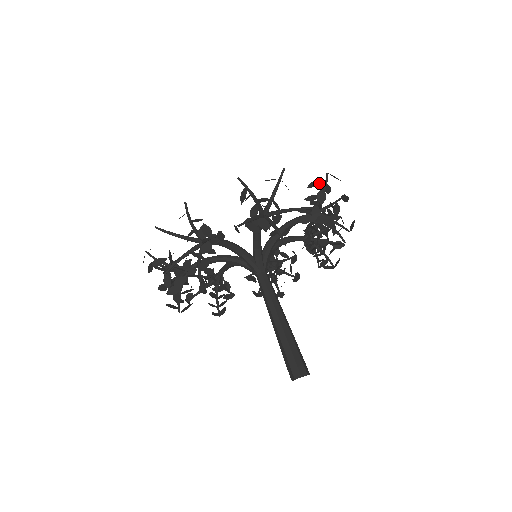
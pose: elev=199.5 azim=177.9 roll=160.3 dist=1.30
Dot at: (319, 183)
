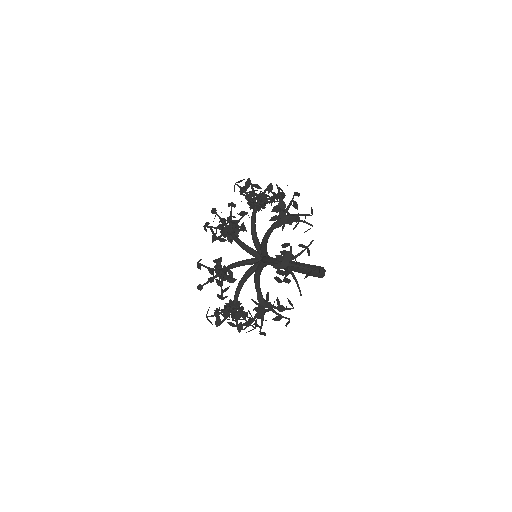
Dot at: (279, 205)
